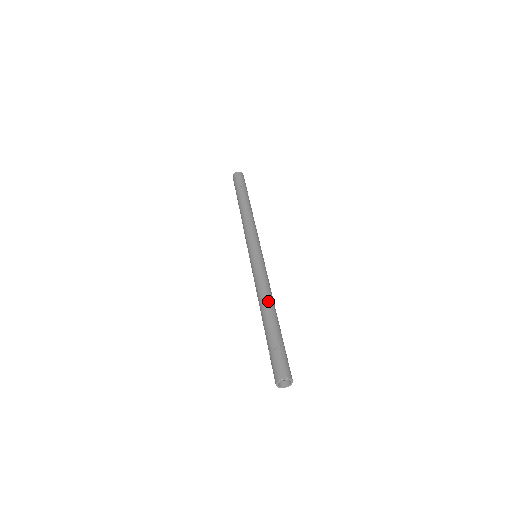
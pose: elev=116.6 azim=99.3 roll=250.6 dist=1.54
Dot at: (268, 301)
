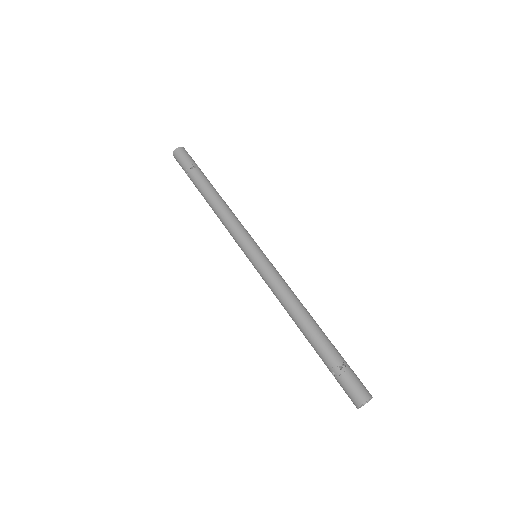
Dot at: (303, 312)
